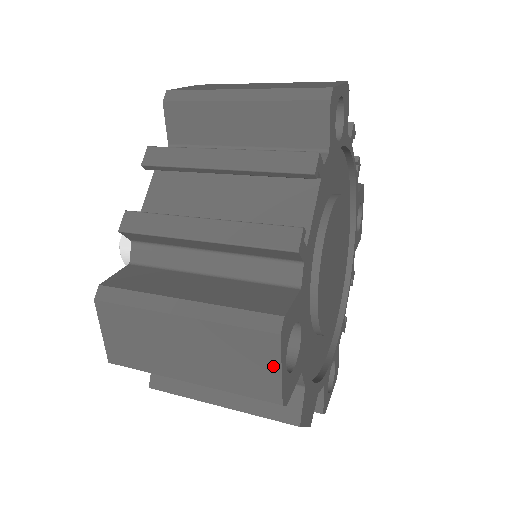
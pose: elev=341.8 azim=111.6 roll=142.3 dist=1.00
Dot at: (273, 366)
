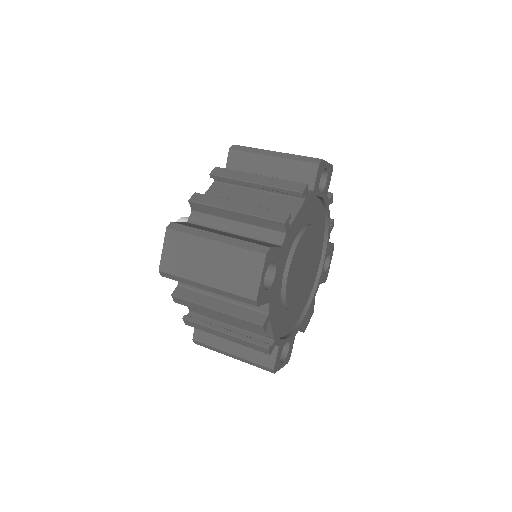
Dot at: occluded
